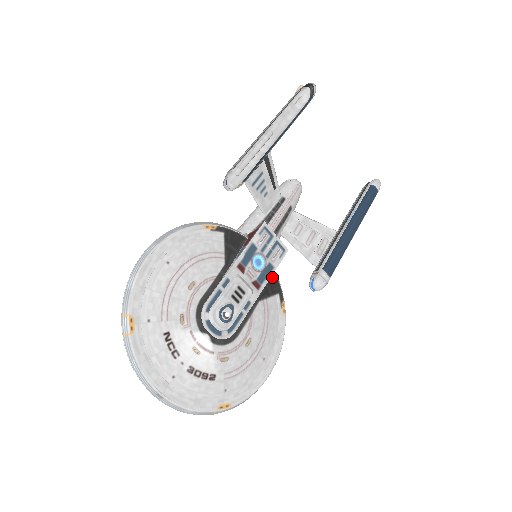
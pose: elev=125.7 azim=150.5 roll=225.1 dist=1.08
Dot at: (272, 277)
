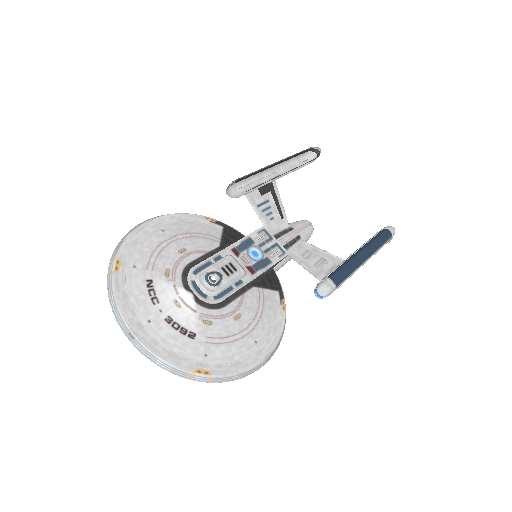
Dot at: (272, 275)
